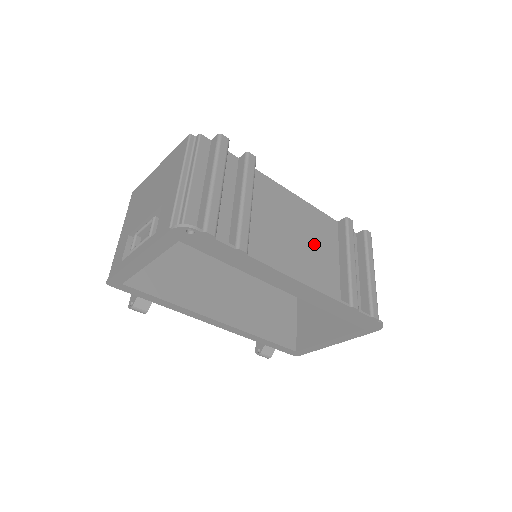
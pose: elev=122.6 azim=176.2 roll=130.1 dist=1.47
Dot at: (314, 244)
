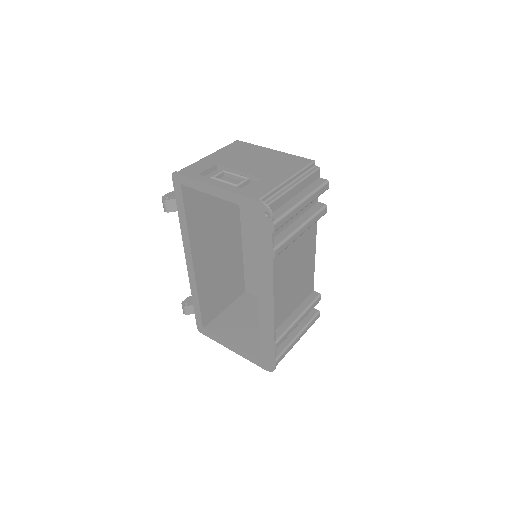
Dot at: (295, 289)
